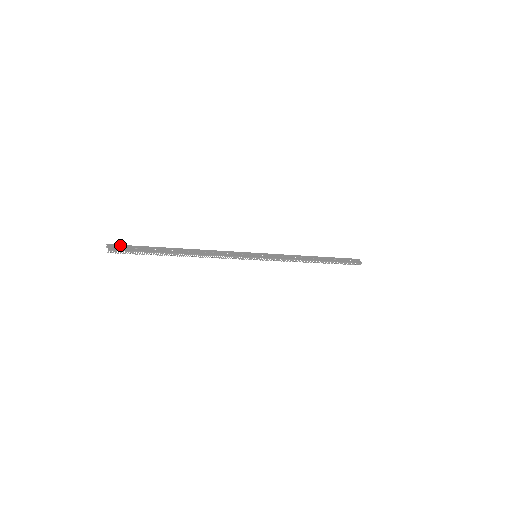
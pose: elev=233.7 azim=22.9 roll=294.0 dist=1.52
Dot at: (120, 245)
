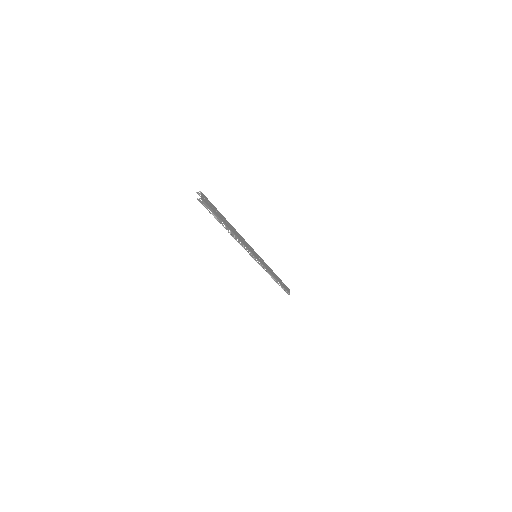
Dot at: (206, 197)
